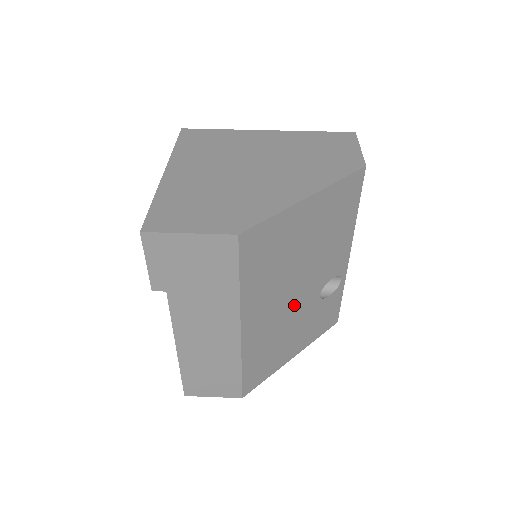
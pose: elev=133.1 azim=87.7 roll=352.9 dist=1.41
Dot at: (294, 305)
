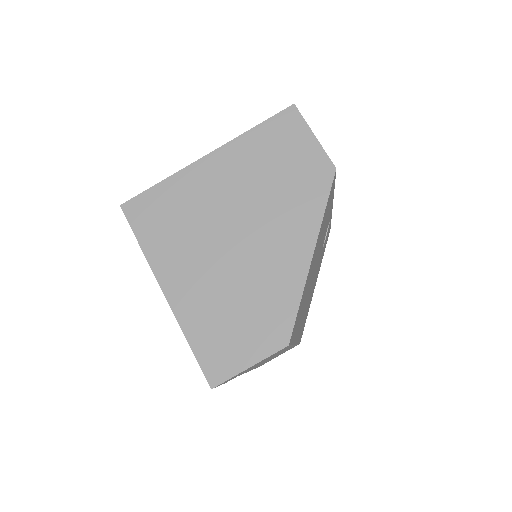
Dot at: occluded
